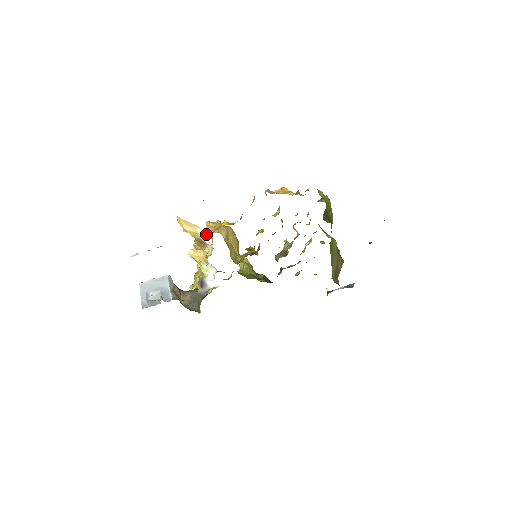
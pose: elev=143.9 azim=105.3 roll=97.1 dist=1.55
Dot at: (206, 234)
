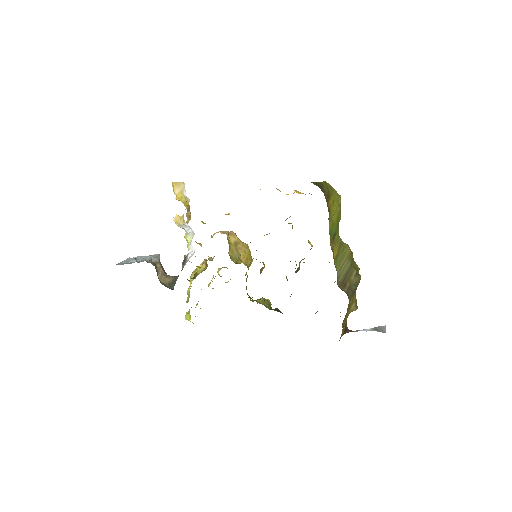
Dot at: occluded
